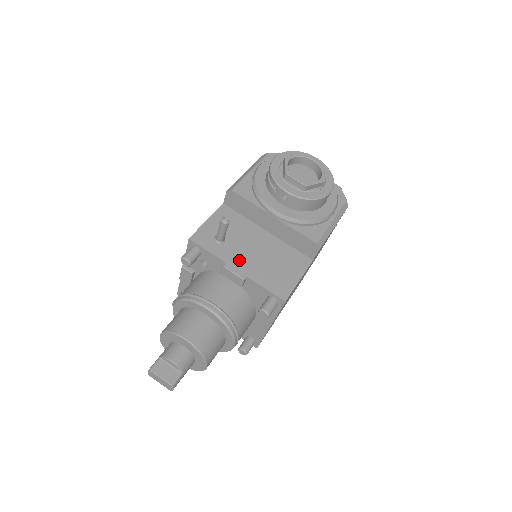
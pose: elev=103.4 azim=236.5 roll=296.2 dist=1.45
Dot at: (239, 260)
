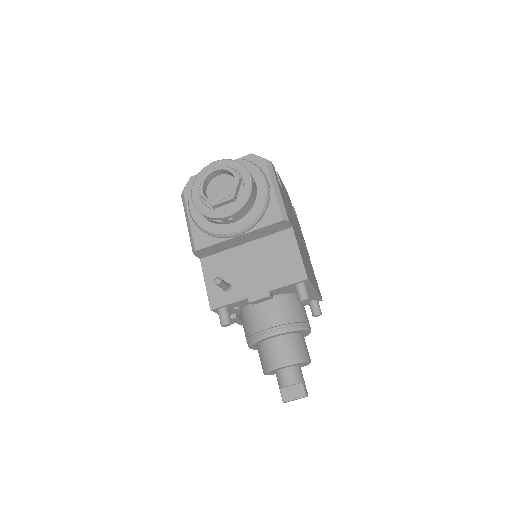
Dot at: (252, 286)
